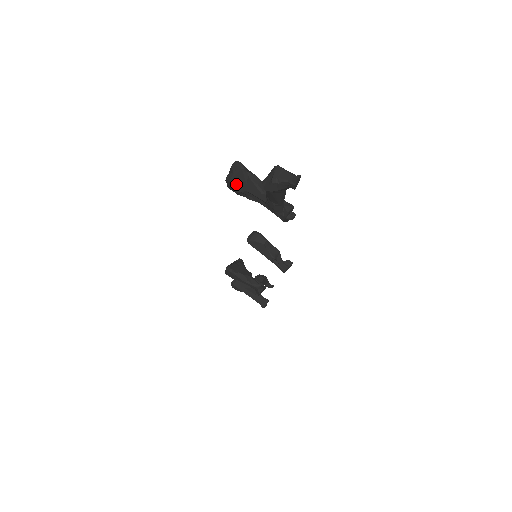
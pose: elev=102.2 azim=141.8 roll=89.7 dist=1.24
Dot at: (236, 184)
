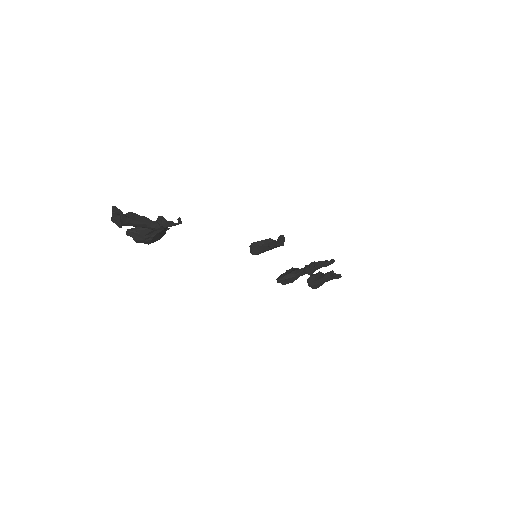
Dot at: (138, 239)
